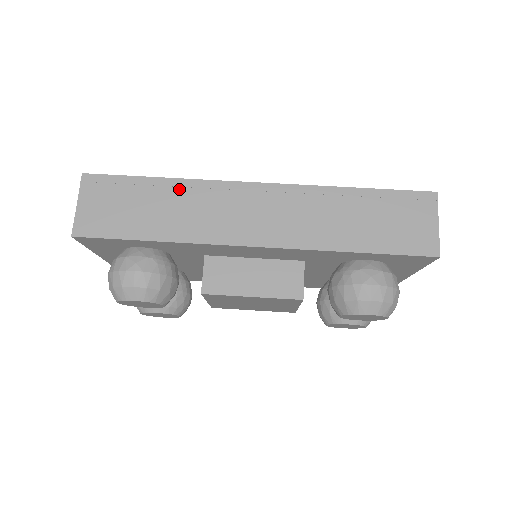
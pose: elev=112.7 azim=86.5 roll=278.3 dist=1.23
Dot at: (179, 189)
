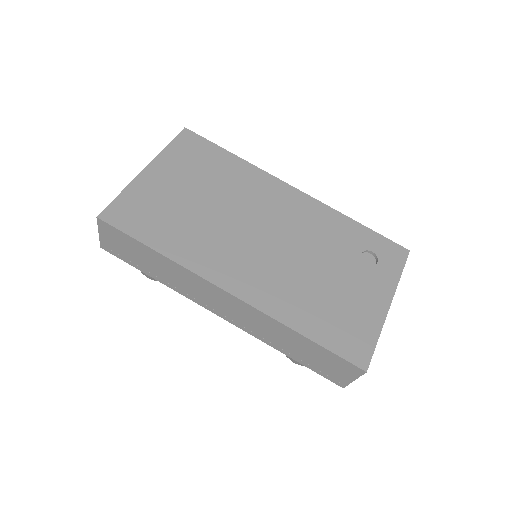
Dot at: (169, 264)
